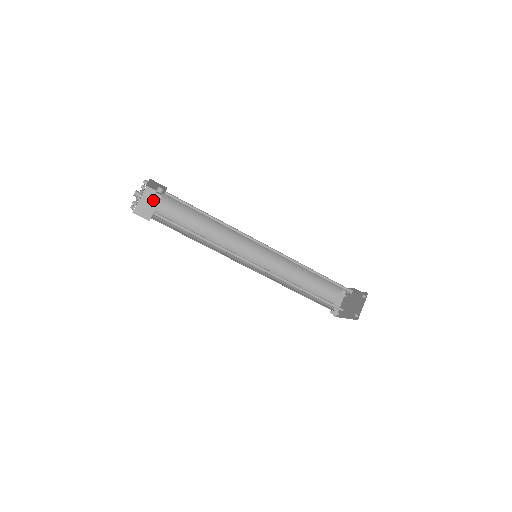
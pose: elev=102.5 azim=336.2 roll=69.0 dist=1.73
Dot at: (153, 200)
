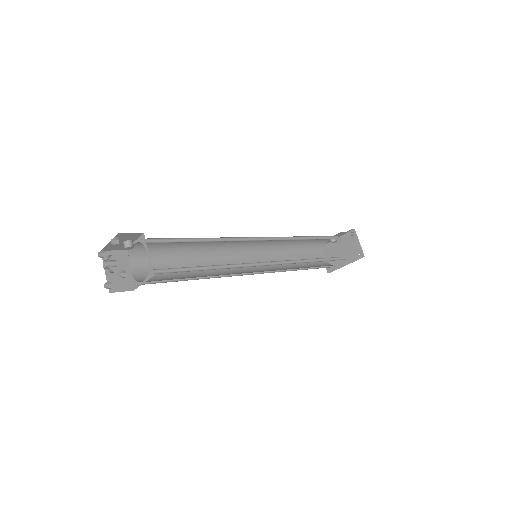
Dot at: (119, 264)
